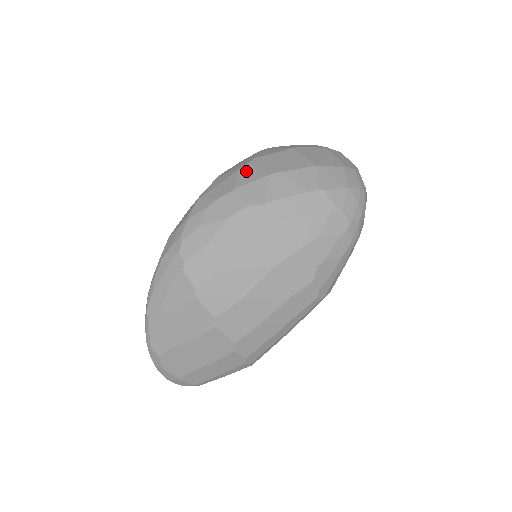
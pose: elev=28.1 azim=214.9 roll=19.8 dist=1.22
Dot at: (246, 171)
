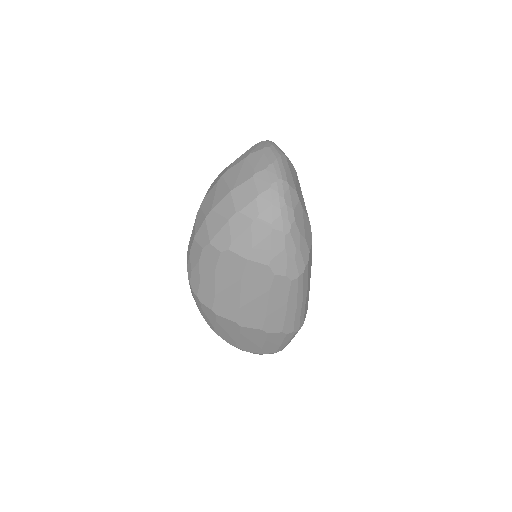
Dot at: (198, 217)
